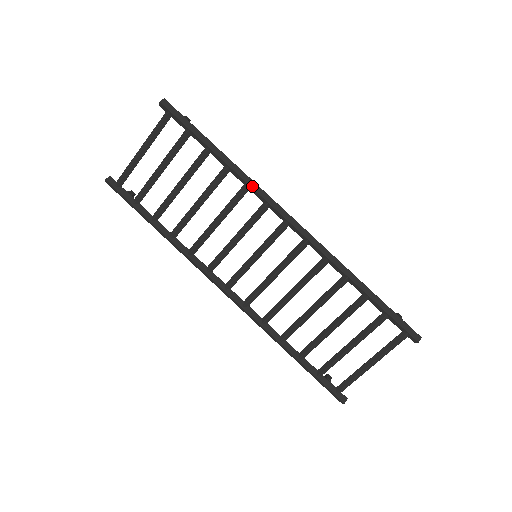
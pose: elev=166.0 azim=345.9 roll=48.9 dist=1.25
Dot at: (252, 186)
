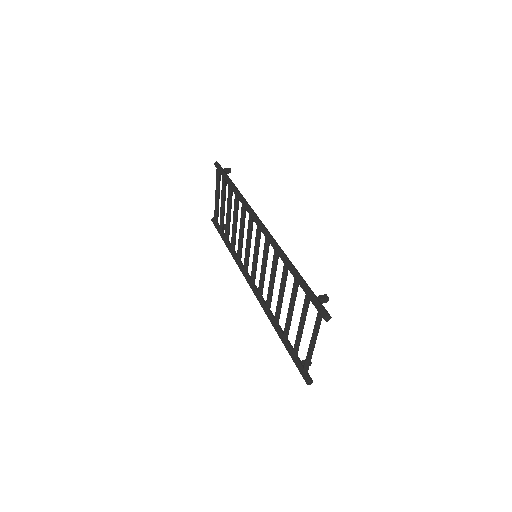
Dot at: (243, 204)
